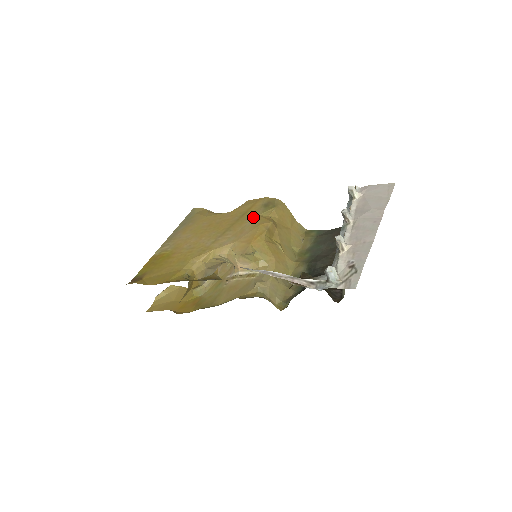
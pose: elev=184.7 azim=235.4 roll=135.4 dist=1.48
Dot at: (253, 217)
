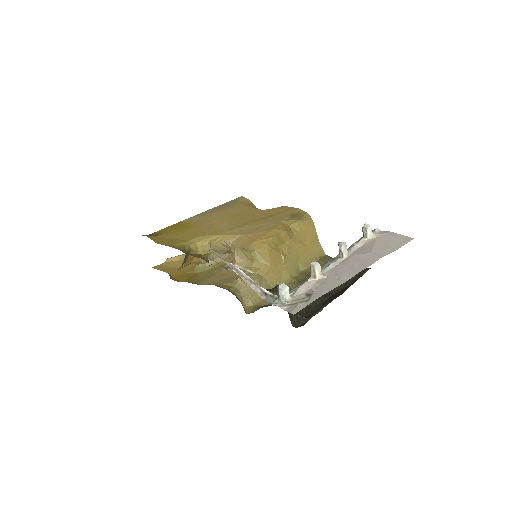
Dot at: (275, 221)
